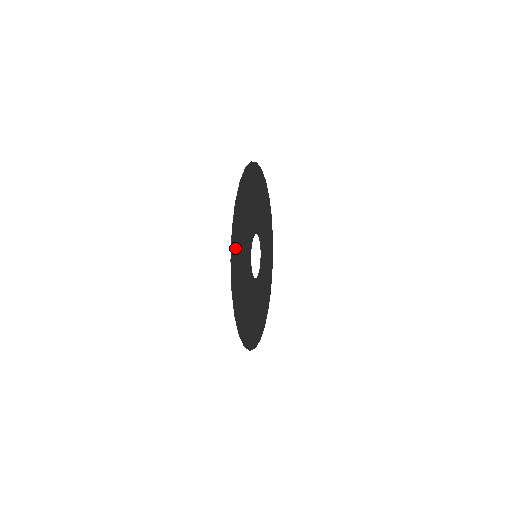
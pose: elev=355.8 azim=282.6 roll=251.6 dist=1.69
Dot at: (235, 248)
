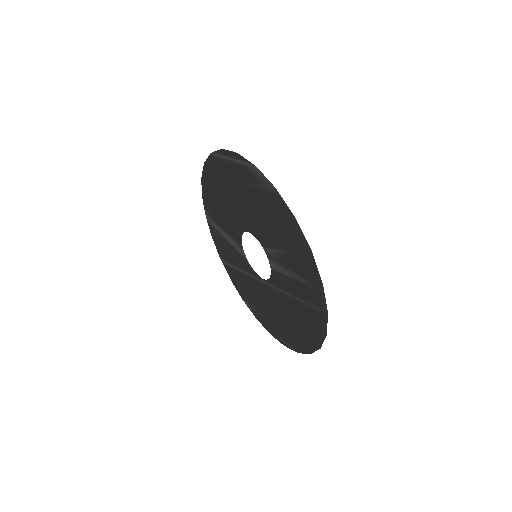
Dot at: (295, 239)
